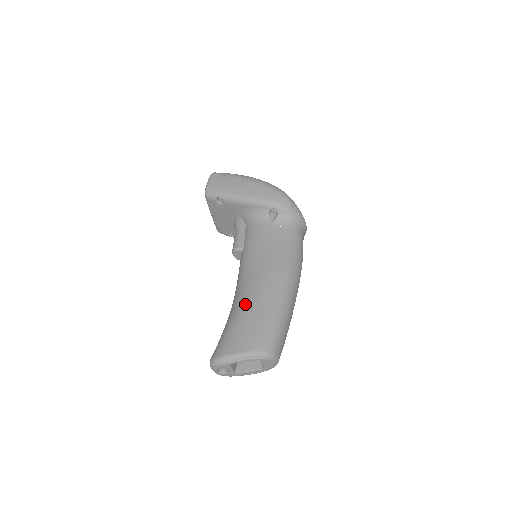
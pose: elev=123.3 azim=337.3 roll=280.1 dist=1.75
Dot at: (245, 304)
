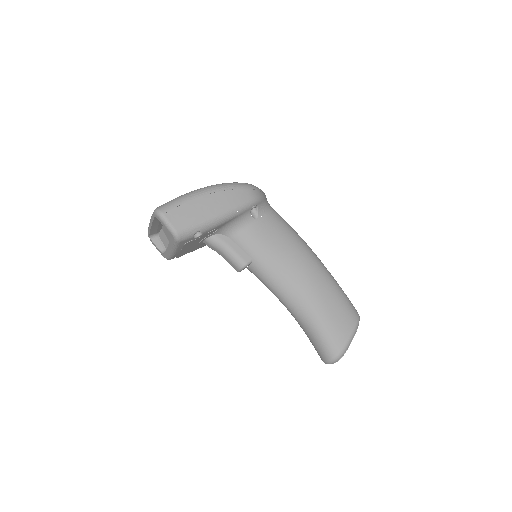
Dot at: (315, 301)
